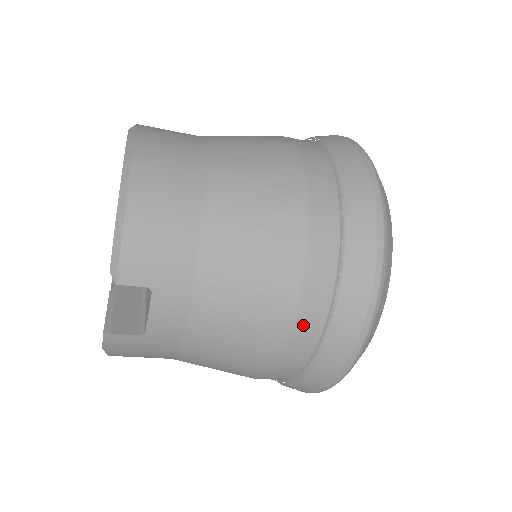
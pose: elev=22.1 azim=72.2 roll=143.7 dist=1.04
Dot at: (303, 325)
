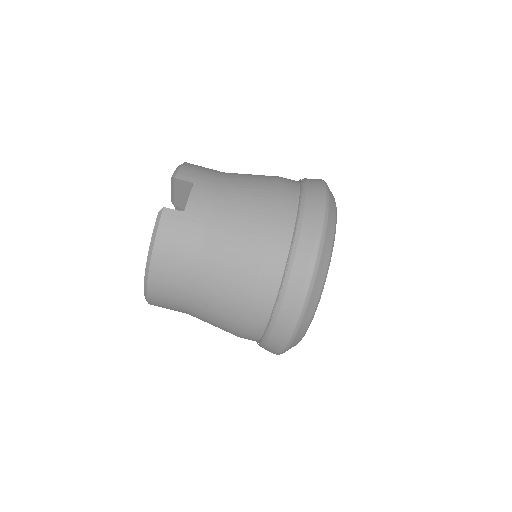
Dot at: (284, 206)
